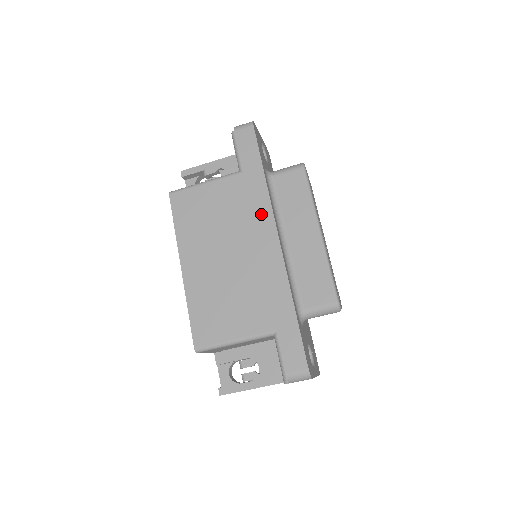
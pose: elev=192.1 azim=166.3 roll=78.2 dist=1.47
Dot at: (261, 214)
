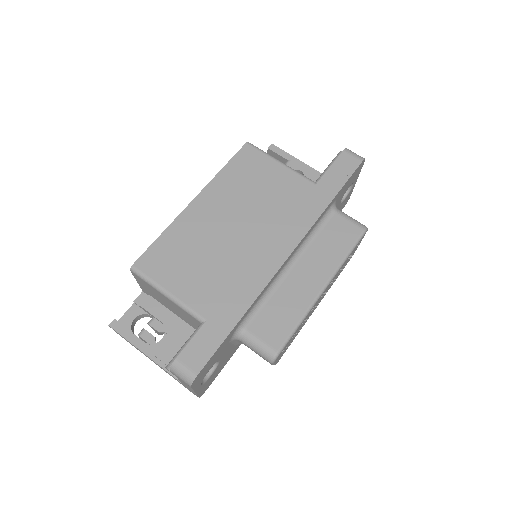
Dot at: (296, 225)
